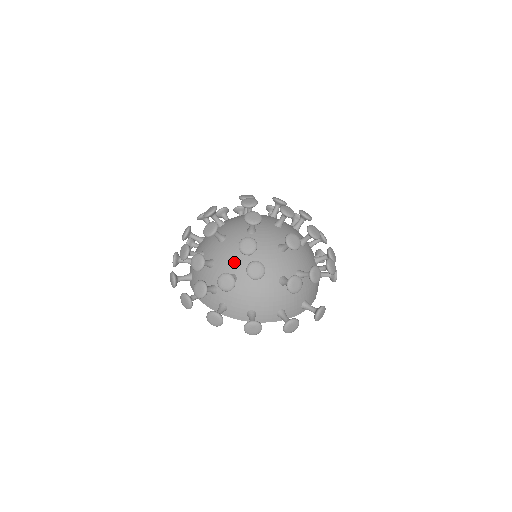
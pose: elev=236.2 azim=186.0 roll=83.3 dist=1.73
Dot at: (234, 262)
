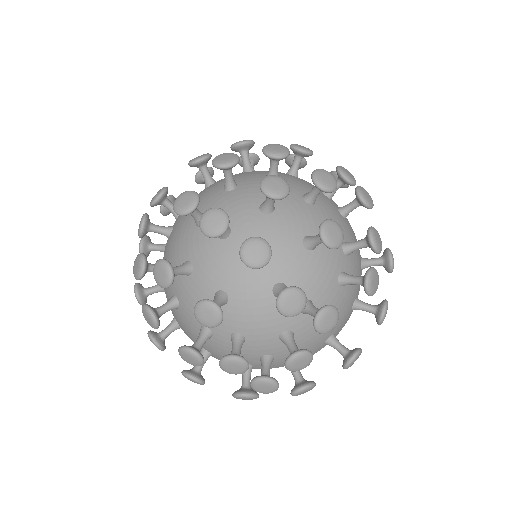
Dot at: (273, 319)
